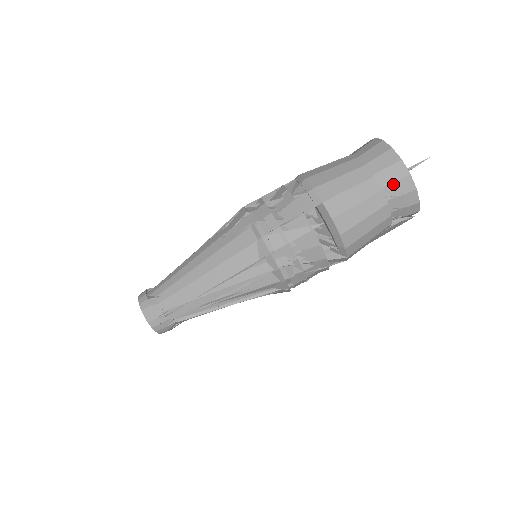
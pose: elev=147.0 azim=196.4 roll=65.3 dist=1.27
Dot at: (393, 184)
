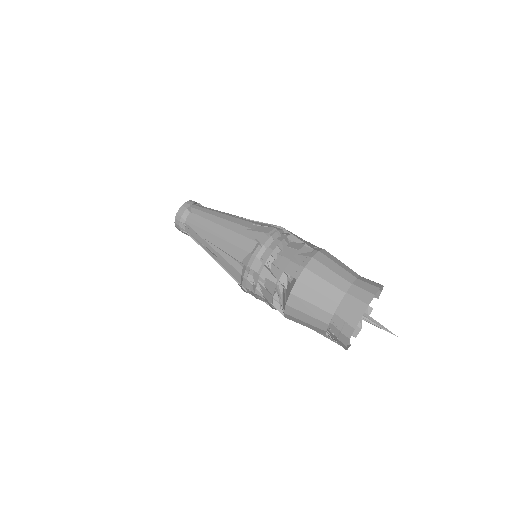
Dot at: (342, 321)
